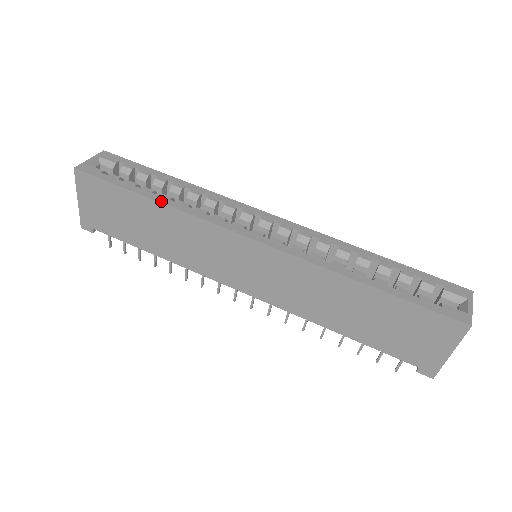
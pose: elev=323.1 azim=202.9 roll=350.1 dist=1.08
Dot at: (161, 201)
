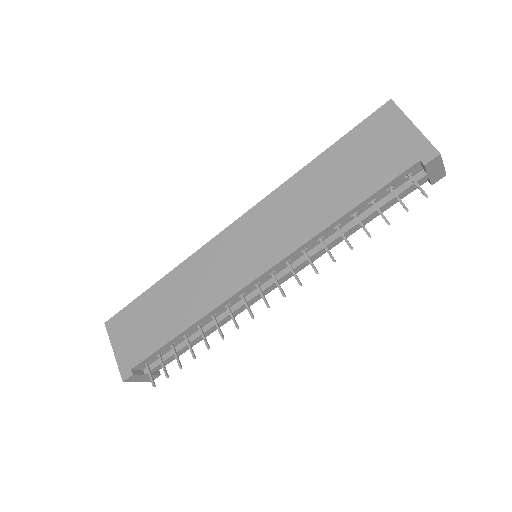
Dot at: (166, 276)
